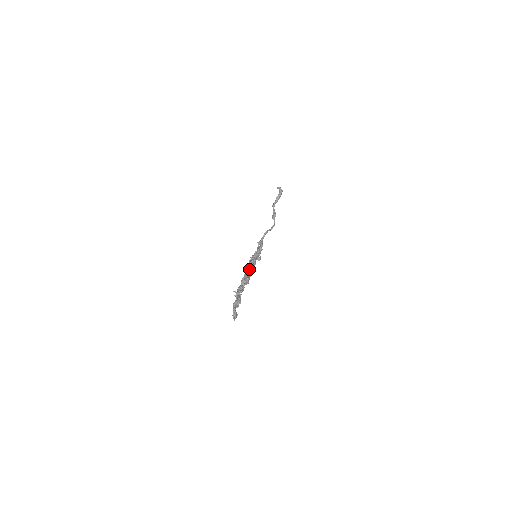
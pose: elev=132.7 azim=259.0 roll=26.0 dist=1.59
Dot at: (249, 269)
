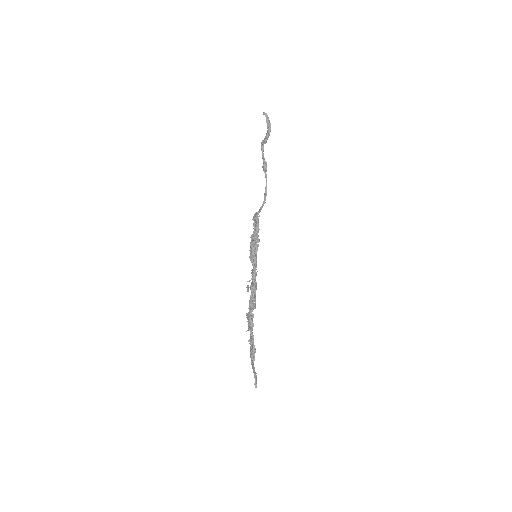
Dot at: (253, 281)
